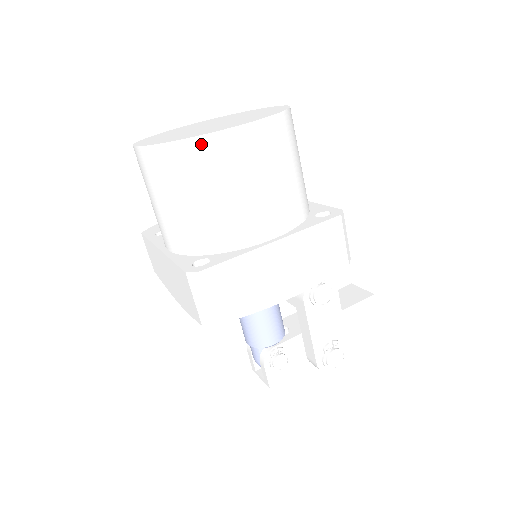
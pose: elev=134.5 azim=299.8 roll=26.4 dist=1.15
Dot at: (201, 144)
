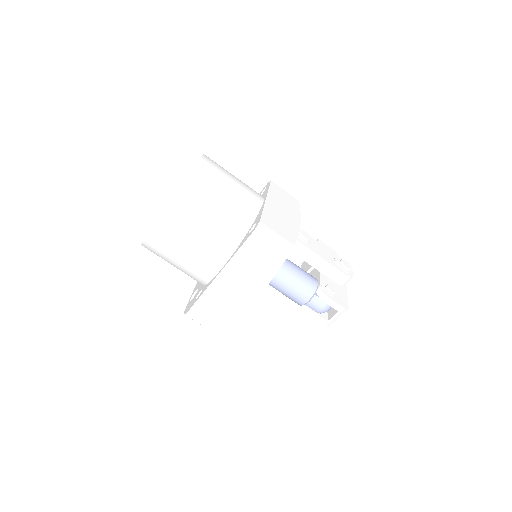
Dot at: (194, 175)
